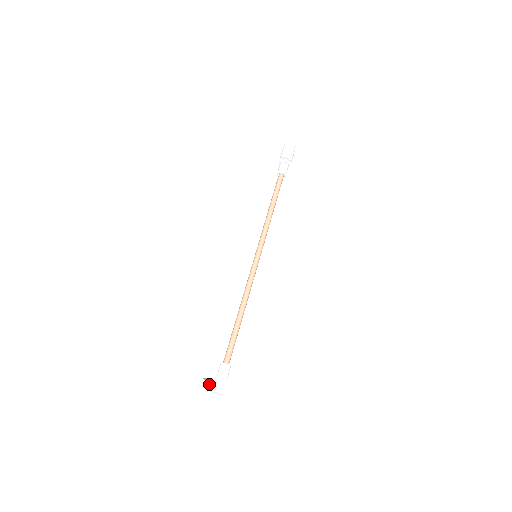
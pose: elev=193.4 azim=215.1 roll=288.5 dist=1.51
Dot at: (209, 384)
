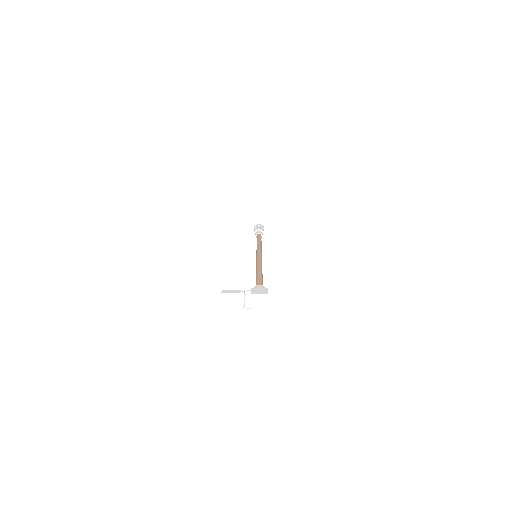
Dot at: (250, 290)
